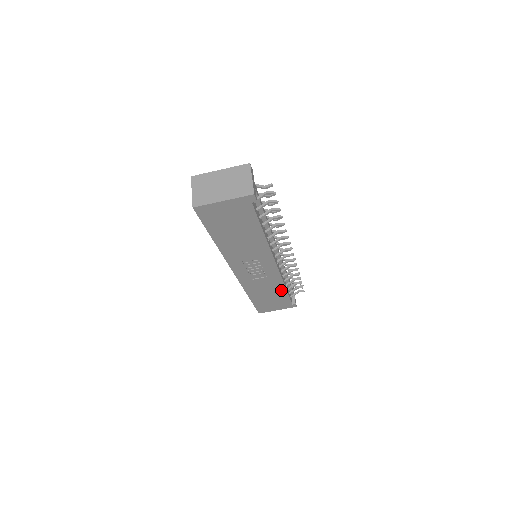
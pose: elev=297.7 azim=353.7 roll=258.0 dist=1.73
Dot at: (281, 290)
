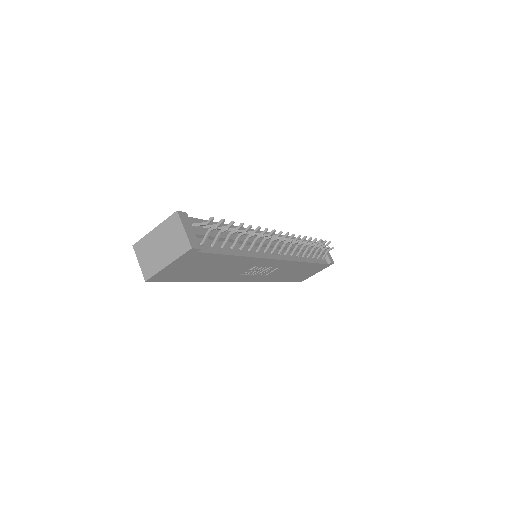
Dot at: (304, 265)
